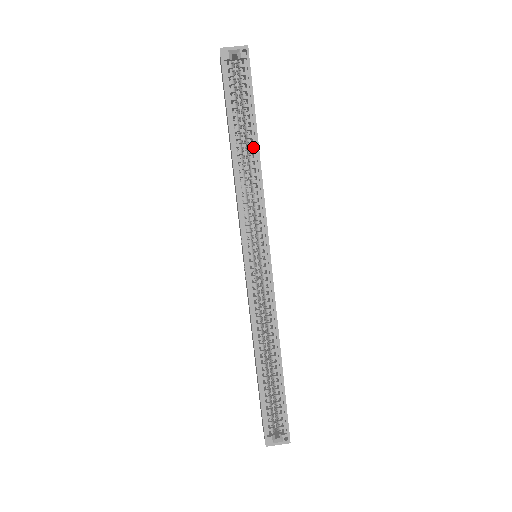
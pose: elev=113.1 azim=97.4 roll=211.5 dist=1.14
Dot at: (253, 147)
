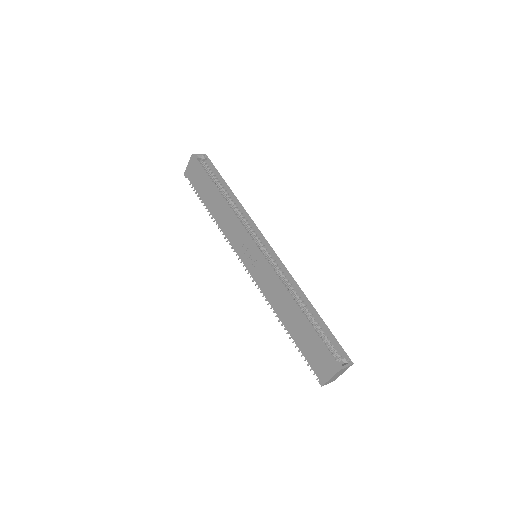
Dot at: (229, 194)
